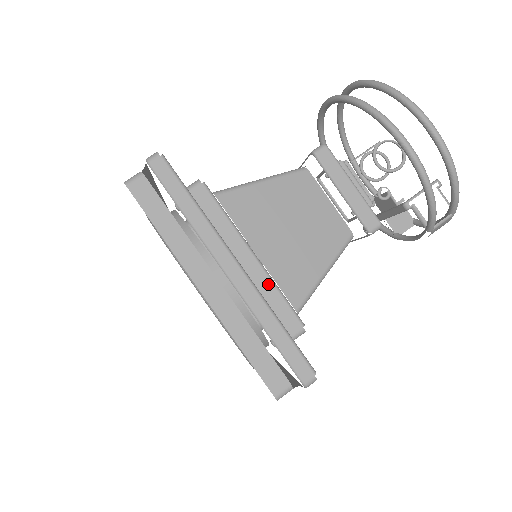
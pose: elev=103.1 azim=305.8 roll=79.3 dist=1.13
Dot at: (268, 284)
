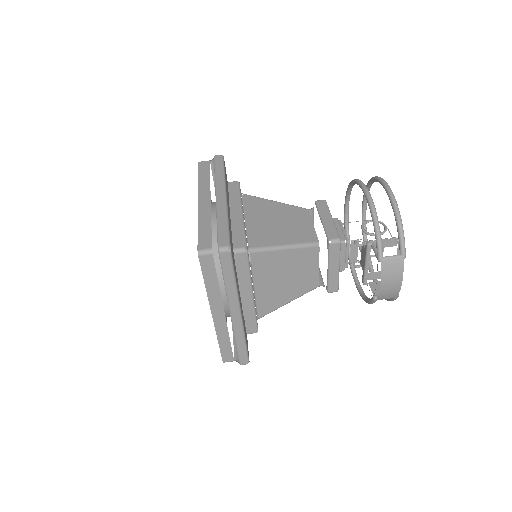
Dot at: (240, 224)
